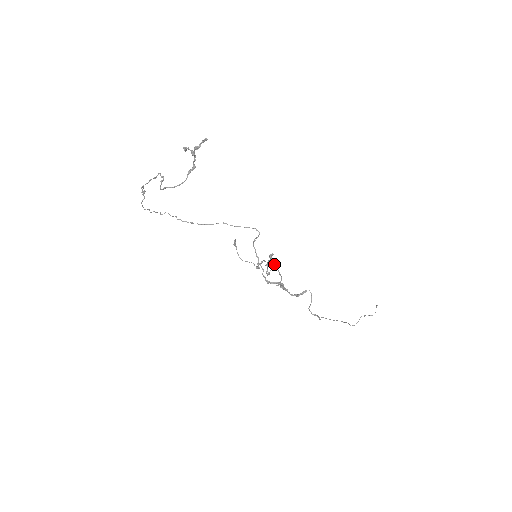
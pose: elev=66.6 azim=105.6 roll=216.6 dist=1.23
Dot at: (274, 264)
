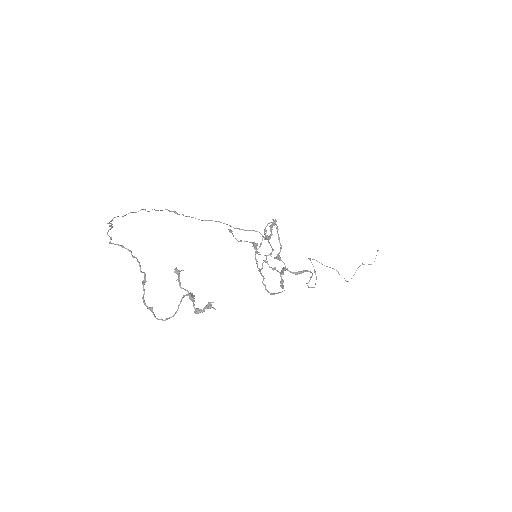
Dot at: (273, 220)
